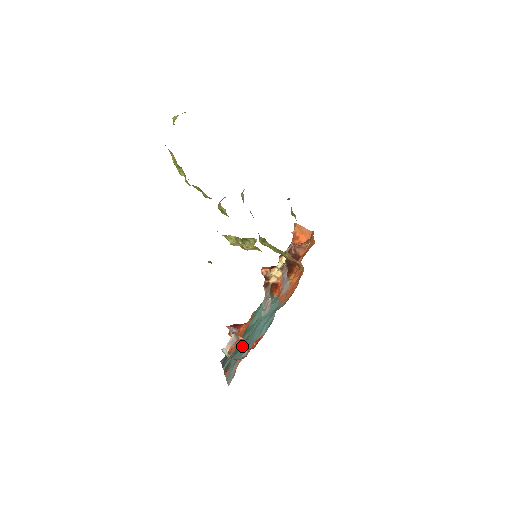
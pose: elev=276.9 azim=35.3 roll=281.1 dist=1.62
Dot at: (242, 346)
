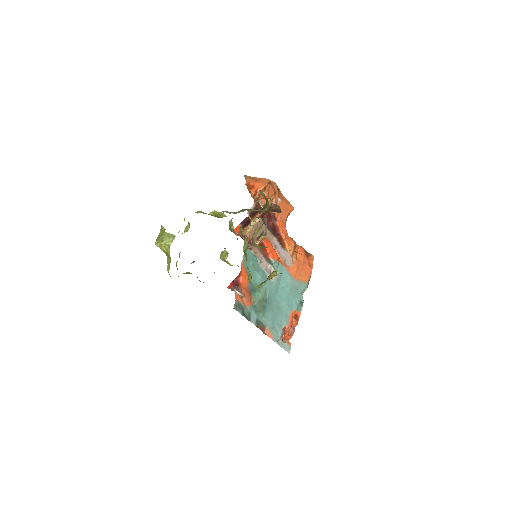
Dot at: (266, 309)
